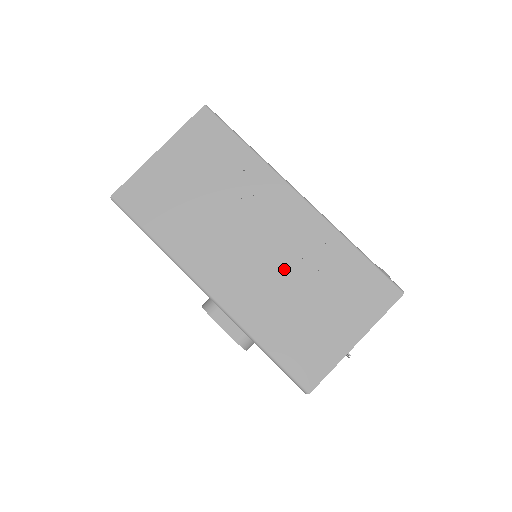
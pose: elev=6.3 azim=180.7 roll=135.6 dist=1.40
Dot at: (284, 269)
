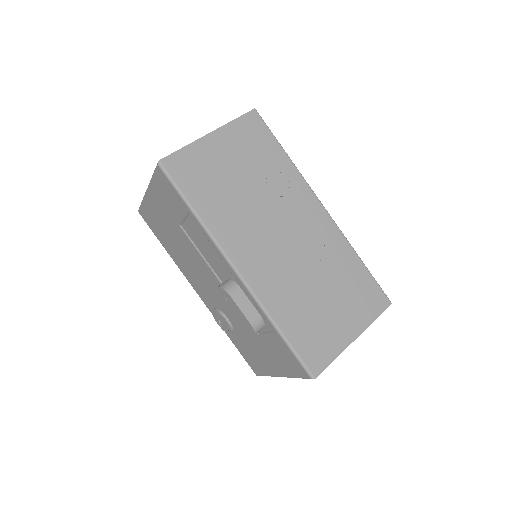
Dot at: (305, 264)
